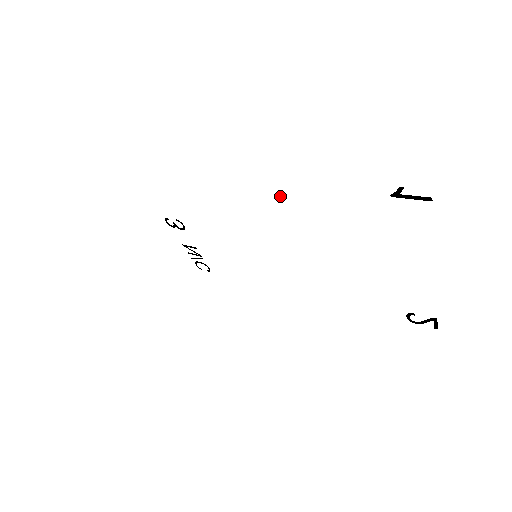
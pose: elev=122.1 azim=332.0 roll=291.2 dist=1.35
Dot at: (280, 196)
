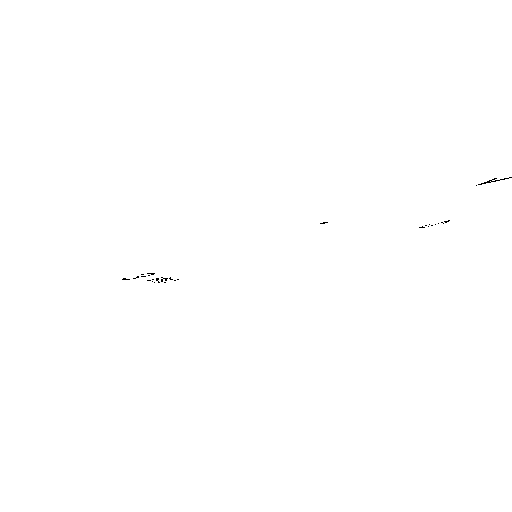
Dot at: (323, 223)
